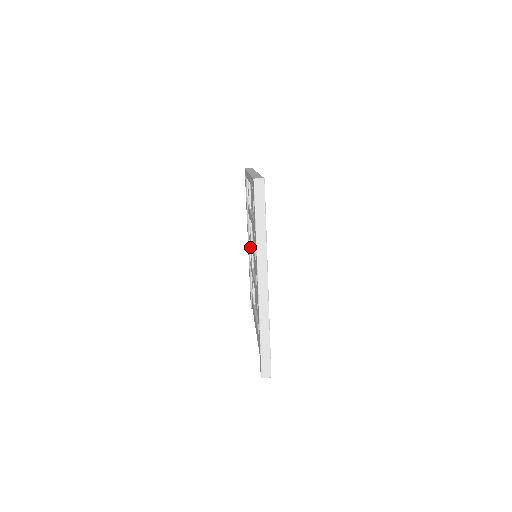
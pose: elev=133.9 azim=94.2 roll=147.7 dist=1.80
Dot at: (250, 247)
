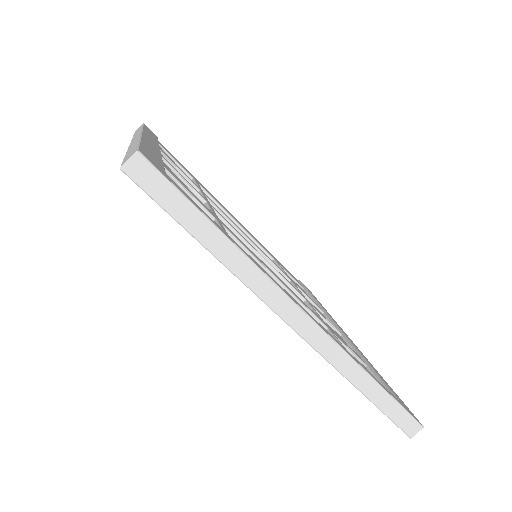
Dot at: occluded
